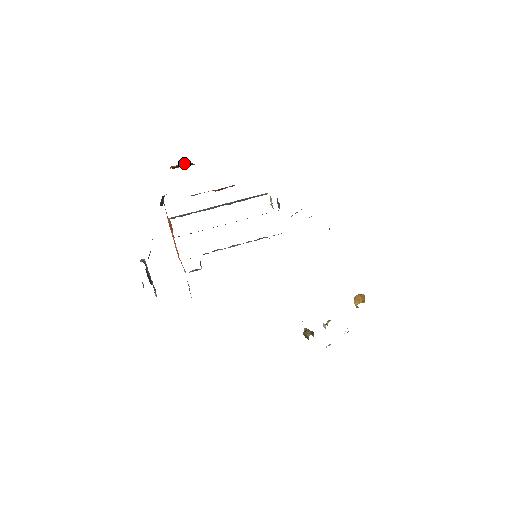
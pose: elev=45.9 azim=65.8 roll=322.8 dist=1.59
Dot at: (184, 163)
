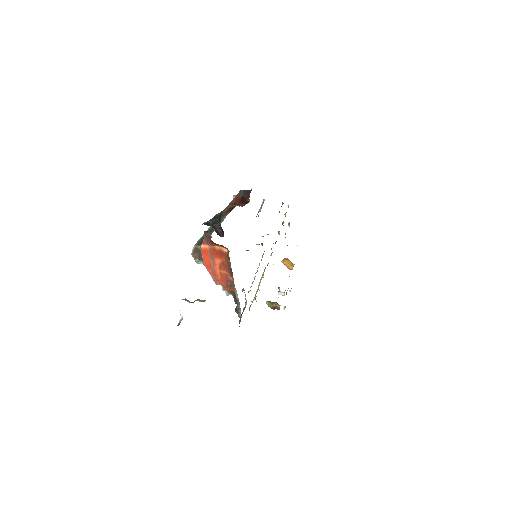
Dot at: occluded
